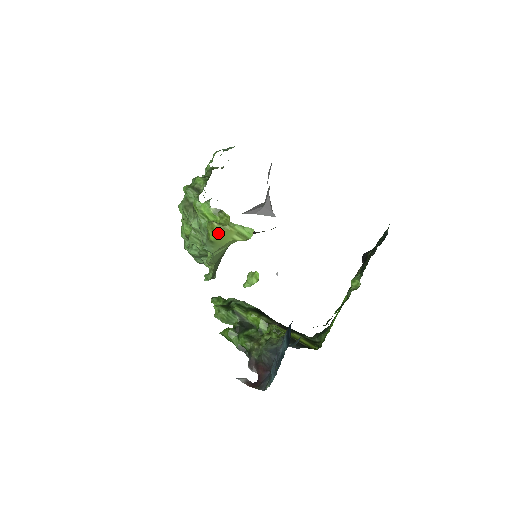
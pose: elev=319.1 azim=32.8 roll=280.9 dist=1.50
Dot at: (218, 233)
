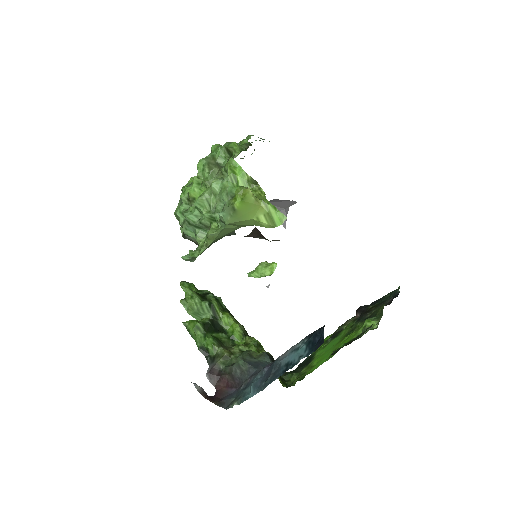
Dot at: (247, 203)
